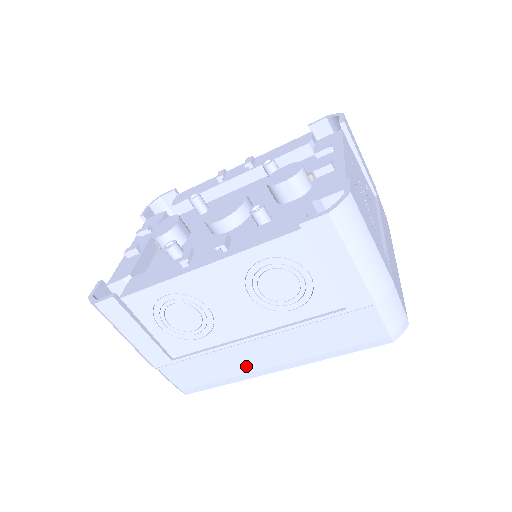
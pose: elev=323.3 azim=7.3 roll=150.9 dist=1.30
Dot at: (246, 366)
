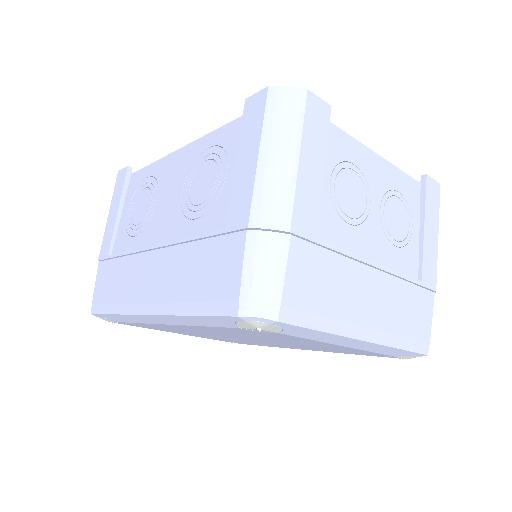
Dot at: (134, 290)
